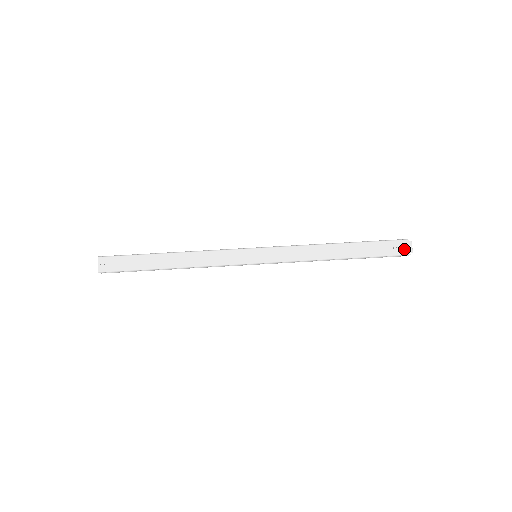
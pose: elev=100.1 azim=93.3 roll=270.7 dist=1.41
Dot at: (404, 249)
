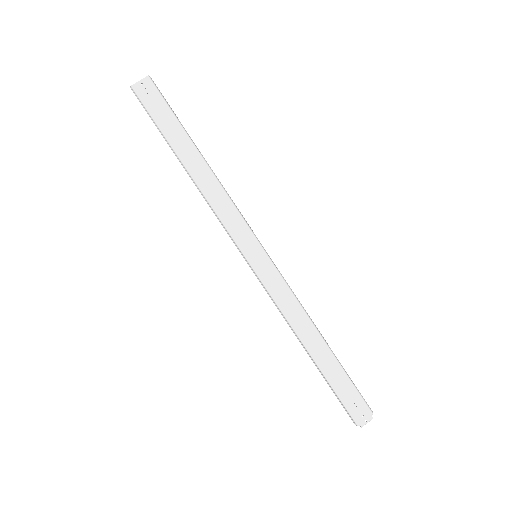
Dot at: (360, 416)
